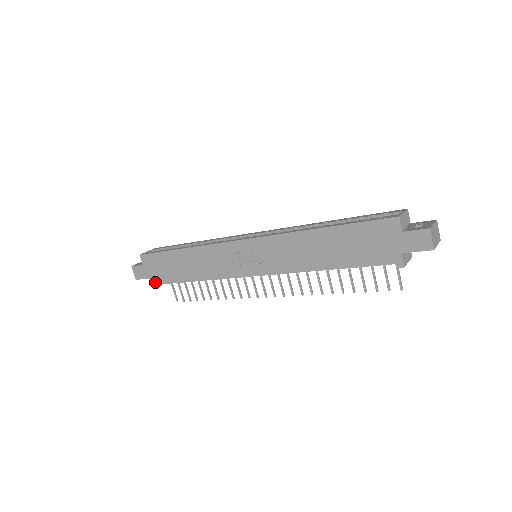
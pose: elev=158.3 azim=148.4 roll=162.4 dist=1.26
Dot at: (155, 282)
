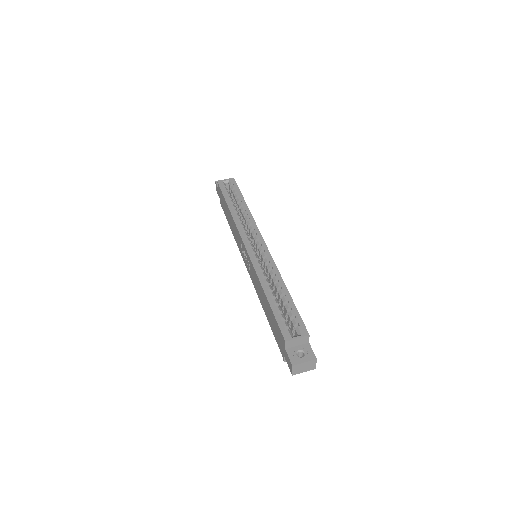
Dot at: (221, 205)
